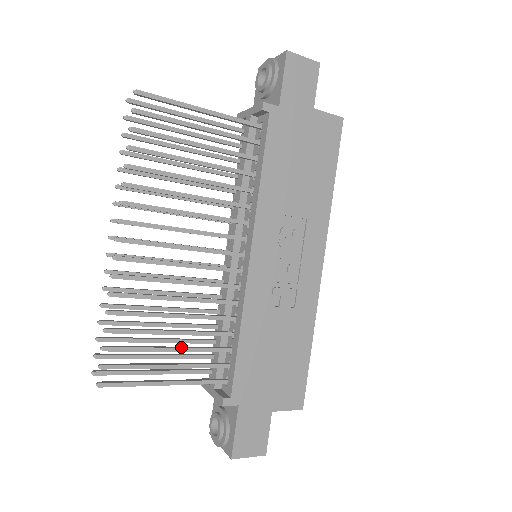
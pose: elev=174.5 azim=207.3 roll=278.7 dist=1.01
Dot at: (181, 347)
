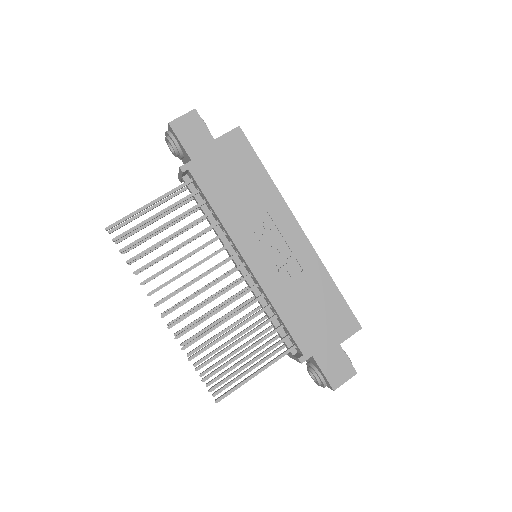
Dot at: (249, 347)
